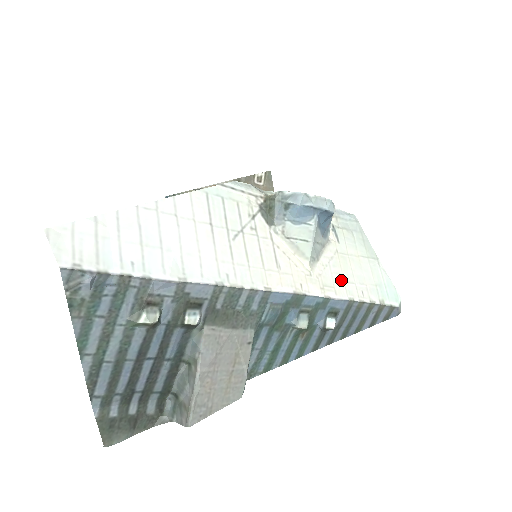
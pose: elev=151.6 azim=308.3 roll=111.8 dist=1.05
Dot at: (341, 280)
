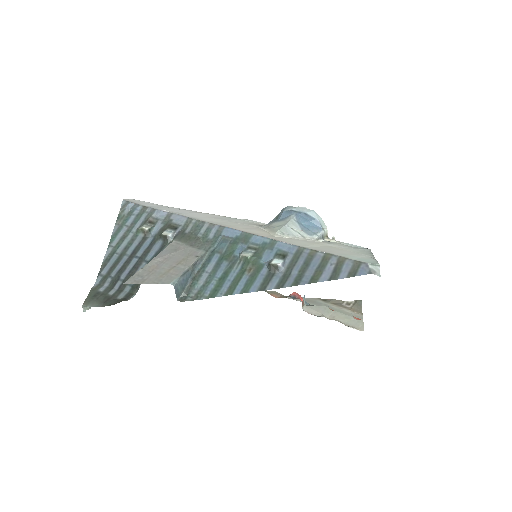
Dot at: (303, 244)
